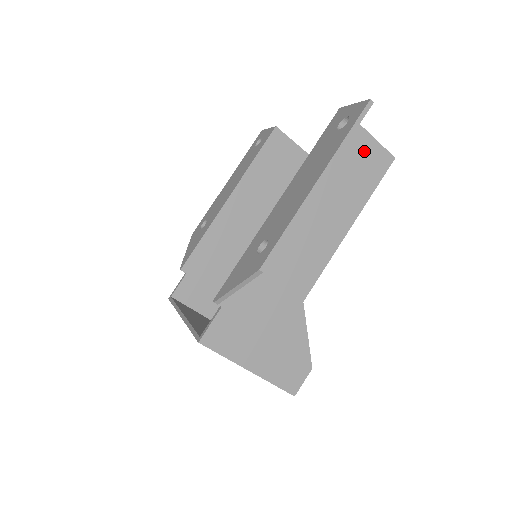
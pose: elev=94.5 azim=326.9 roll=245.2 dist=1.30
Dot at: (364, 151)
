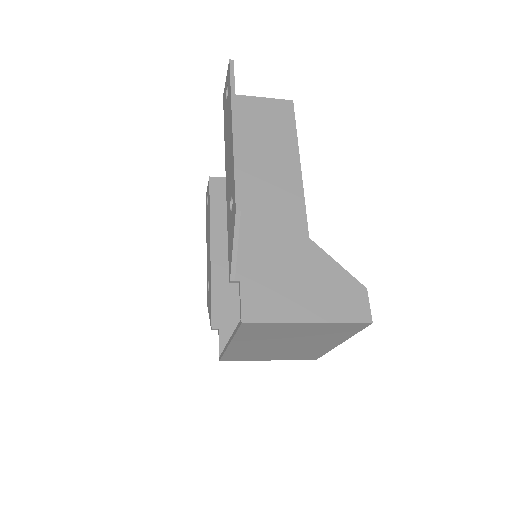
Dot at: (265, 109)
